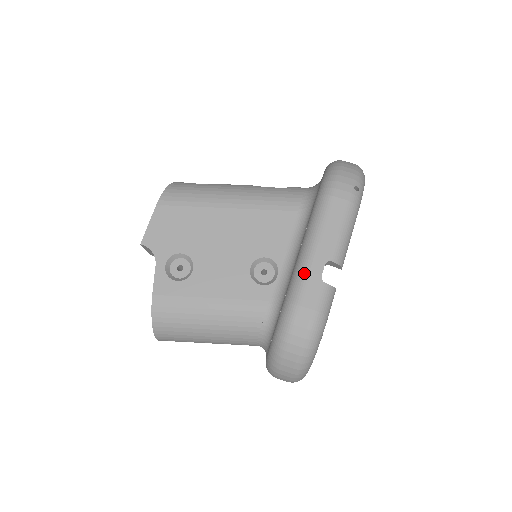
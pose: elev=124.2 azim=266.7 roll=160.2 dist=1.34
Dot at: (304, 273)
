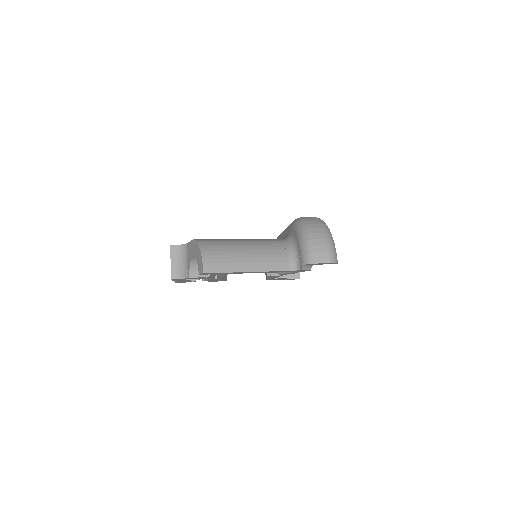
Dot at: occluded
